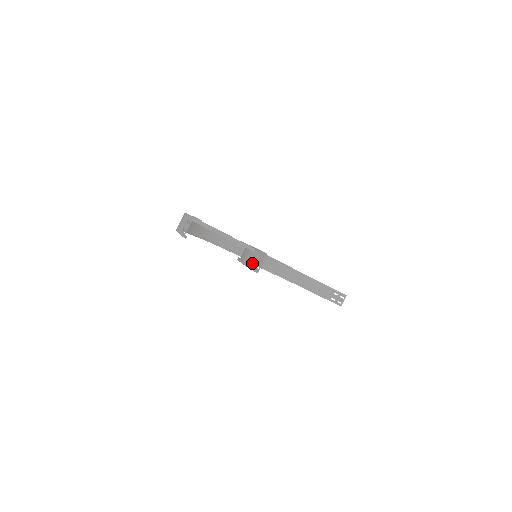
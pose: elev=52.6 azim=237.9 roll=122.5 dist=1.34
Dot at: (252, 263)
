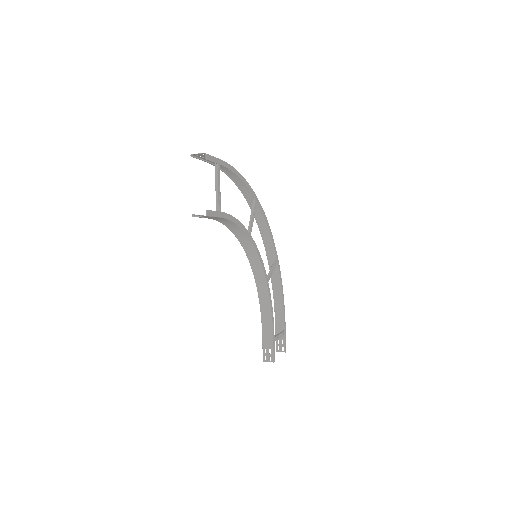
Dot at: (205, 217)
